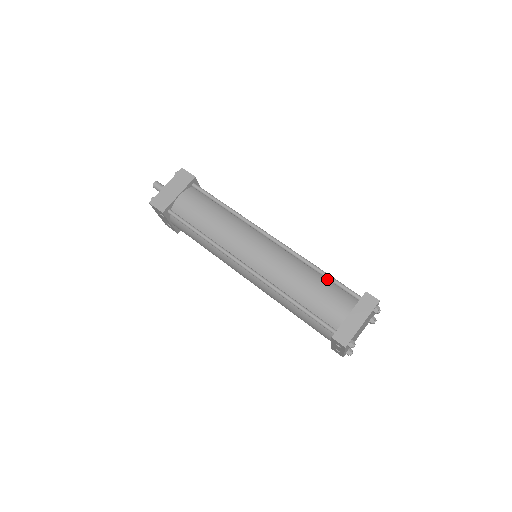
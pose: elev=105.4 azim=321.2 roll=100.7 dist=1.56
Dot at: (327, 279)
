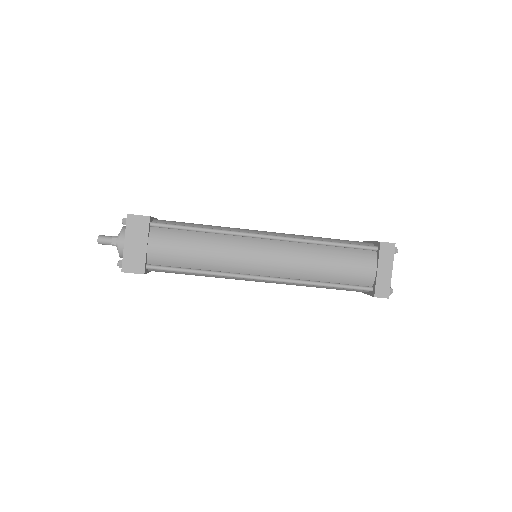
Dot at: (339, 247)
